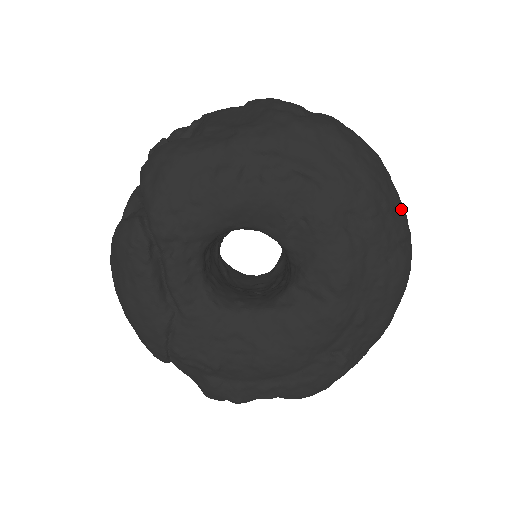
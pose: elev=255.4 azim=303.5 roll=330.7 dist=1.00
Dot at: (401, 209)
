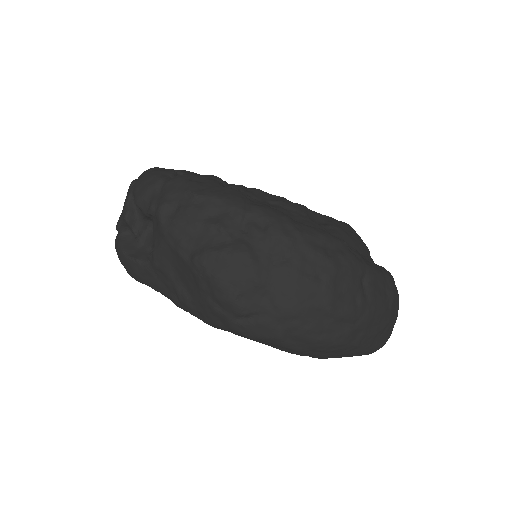
Dot at: (366, 352)
